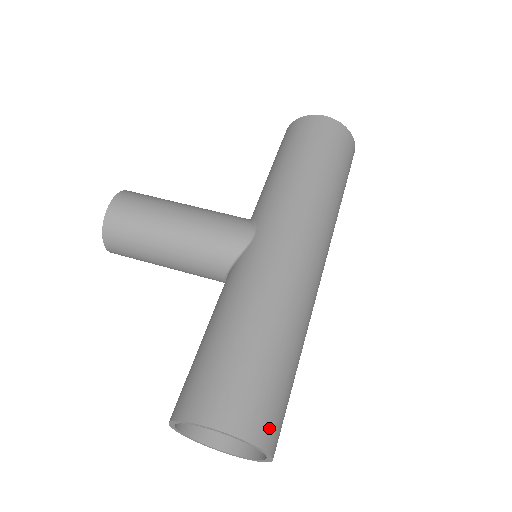
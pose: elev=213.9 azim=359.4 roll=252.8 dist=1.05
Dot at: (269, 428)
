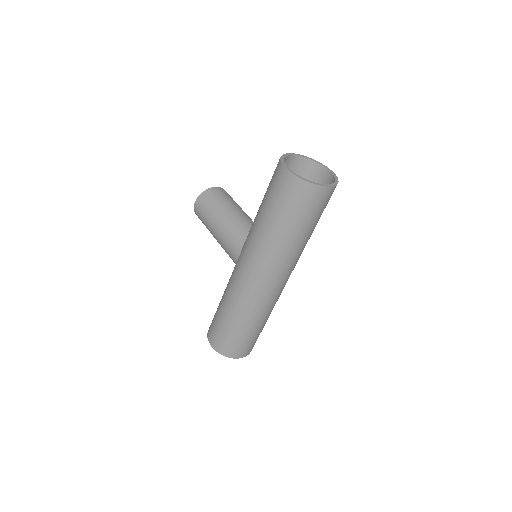
Dot at: (232, 352)
